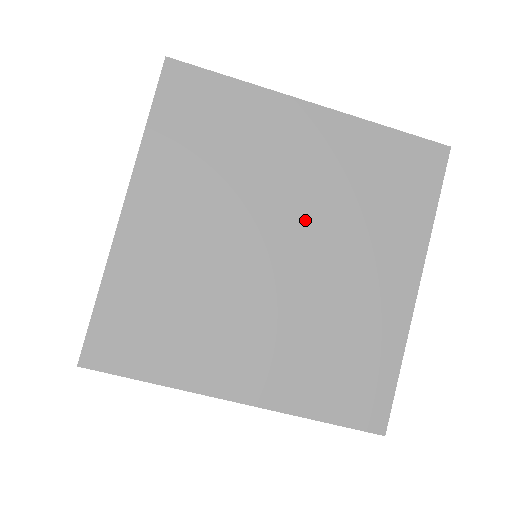
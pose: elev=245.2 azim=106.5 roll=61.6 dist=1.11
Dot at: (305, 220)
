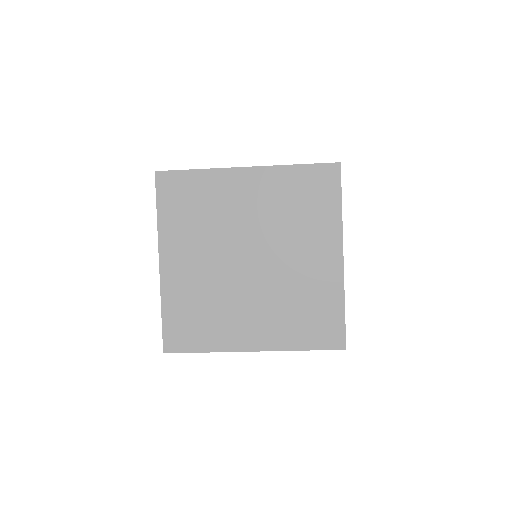
Dot at: occluded
